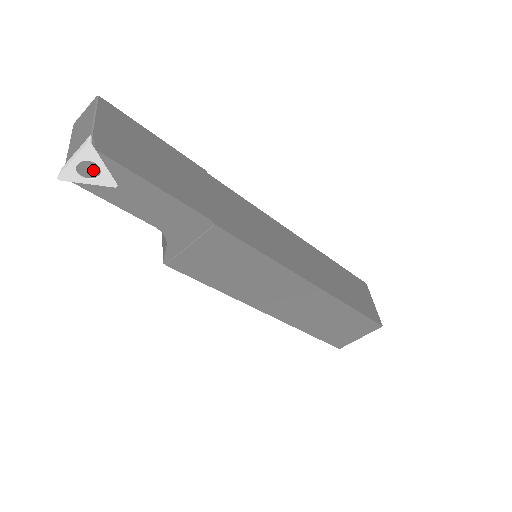
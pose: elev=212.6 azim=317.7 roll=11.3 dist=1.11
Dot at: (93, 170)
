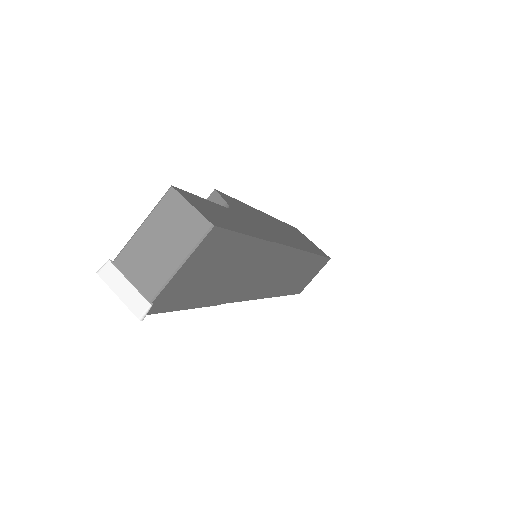
Dot at: occluded
